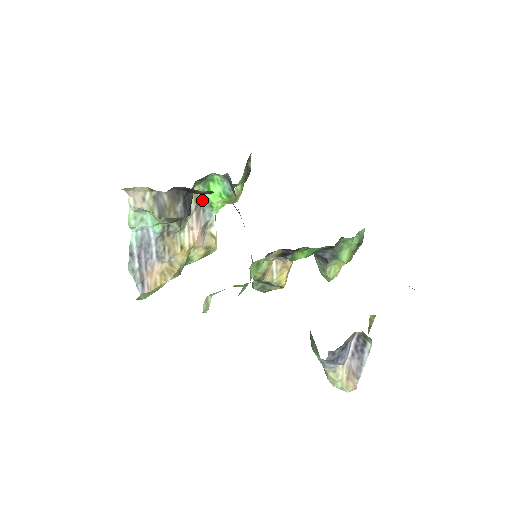
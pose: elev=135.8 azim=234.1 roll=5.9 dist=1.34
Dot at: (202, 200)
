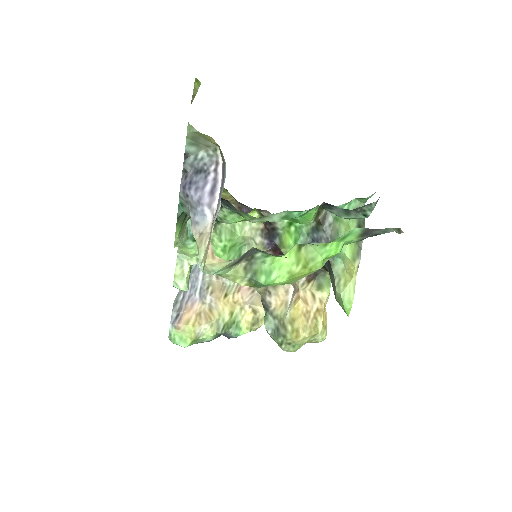
Dot at: occluded
